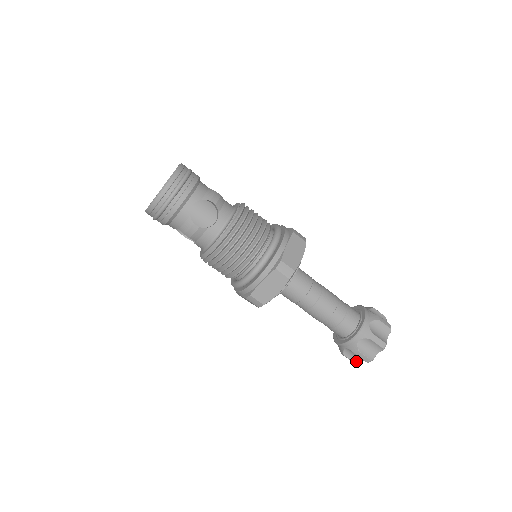
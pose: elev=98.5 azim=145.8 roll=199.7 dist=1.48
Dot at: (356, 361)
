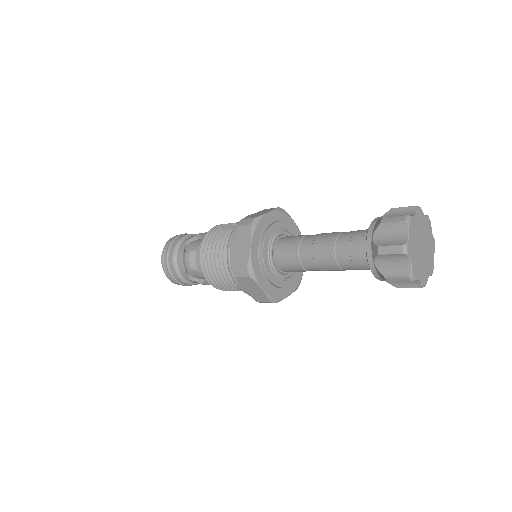
Dot at: (405, 272)
